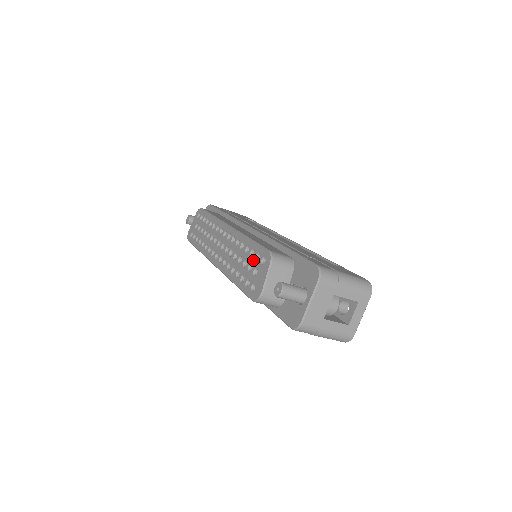
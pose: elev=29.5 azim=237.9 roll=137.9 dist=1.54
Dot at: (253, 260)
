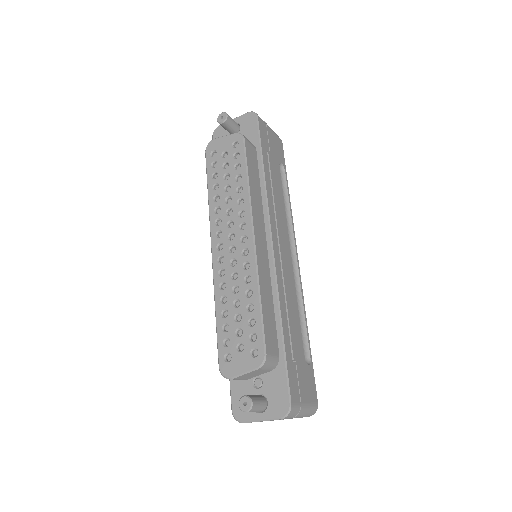
Dot at: (247, 332)
